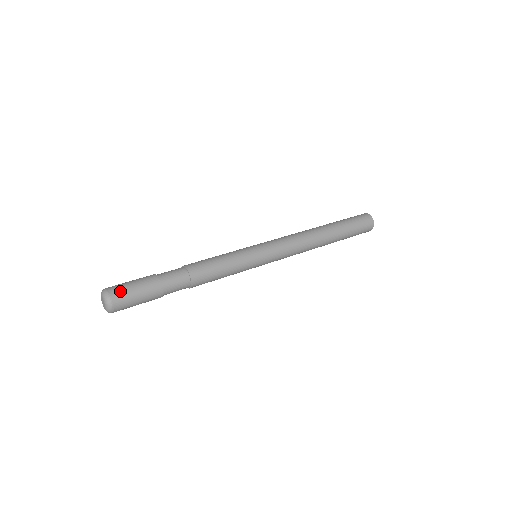
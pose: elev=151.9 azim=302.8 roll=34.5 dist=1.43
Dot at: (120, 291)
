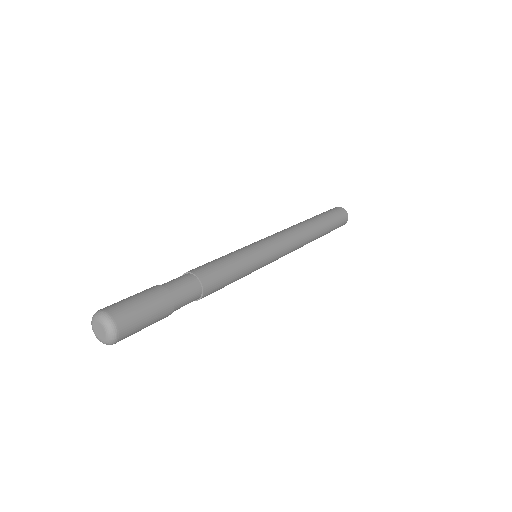
Dot at: (116, 304)
